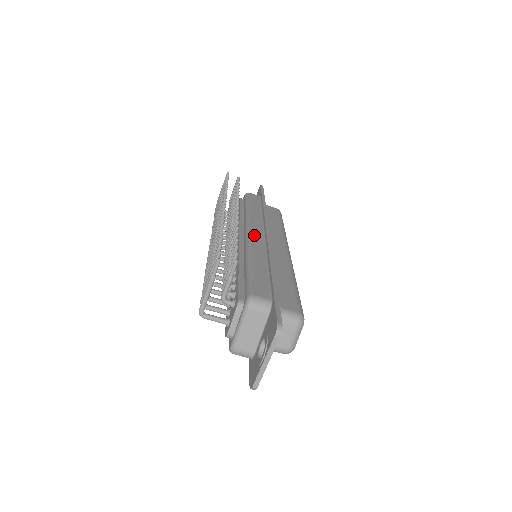
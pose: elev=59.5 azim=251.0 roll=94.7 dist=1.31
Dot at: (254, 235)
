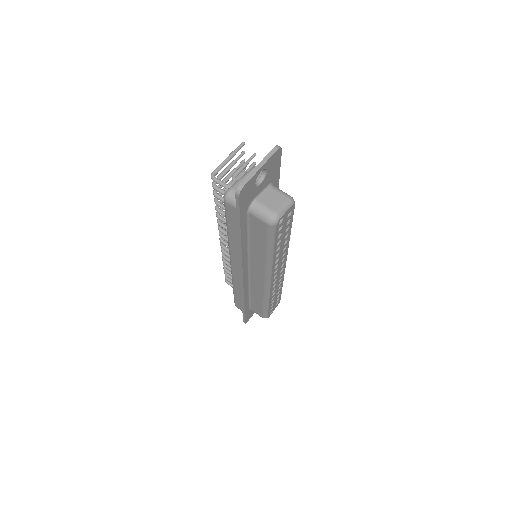
Dot at: occluded
